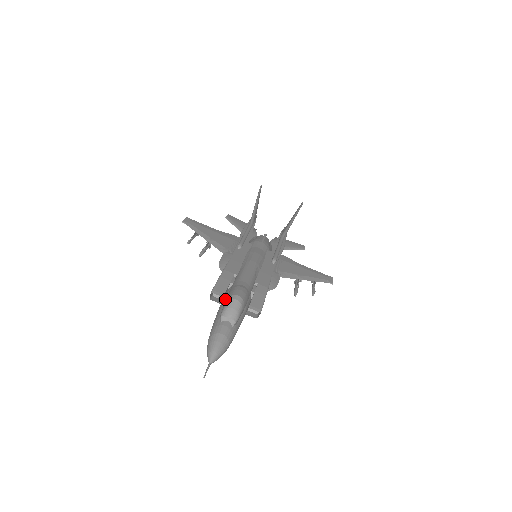
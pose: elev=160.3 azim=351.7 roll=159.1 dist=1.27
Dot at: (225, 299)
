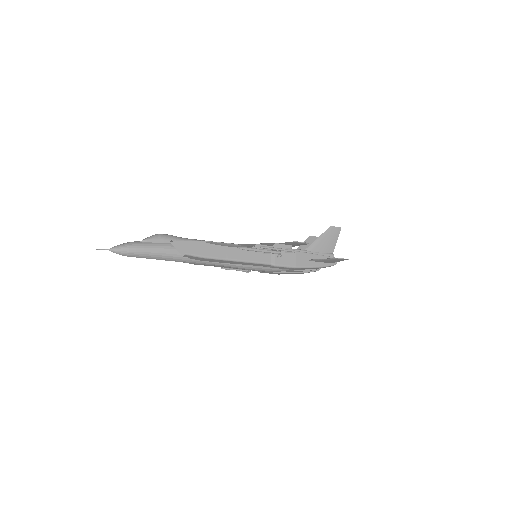
Dot at: occluded
